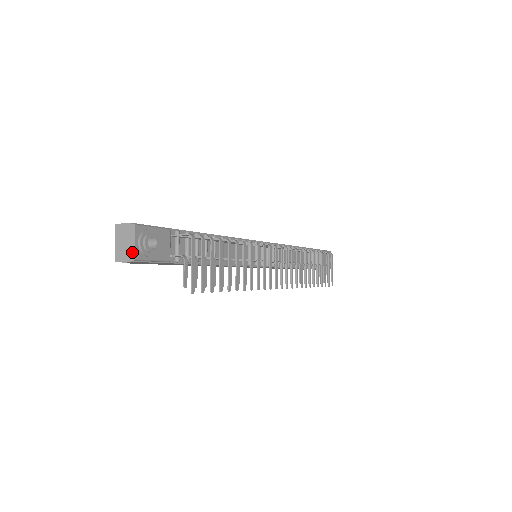
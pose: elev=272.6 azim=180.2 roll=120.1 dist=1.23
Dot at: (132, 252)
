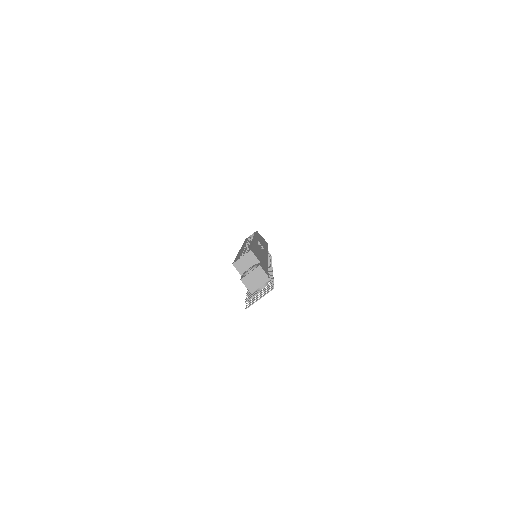
Dot at: (254, 288)
